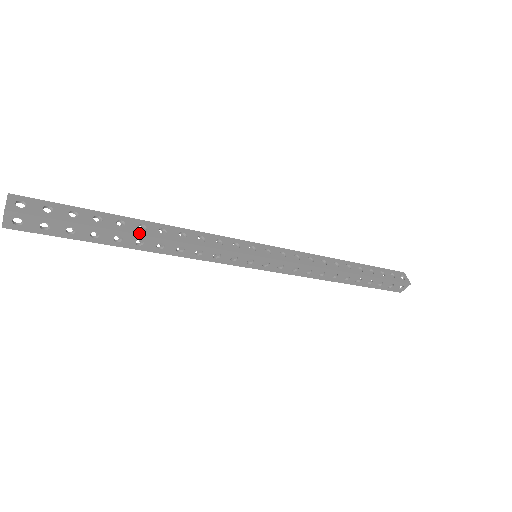
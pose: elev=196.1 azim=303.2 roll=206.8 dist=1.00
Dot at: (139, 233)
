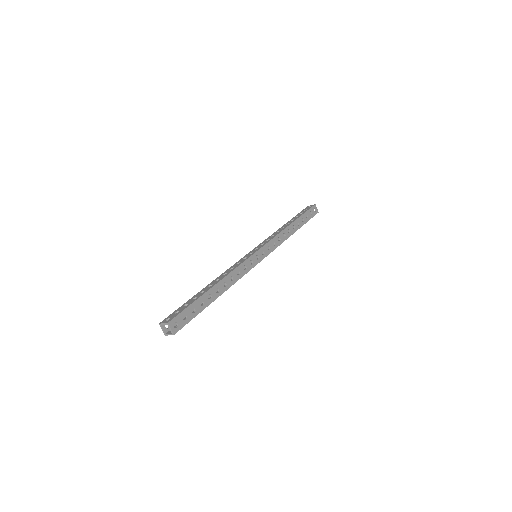
Dot at: (218, 296)
